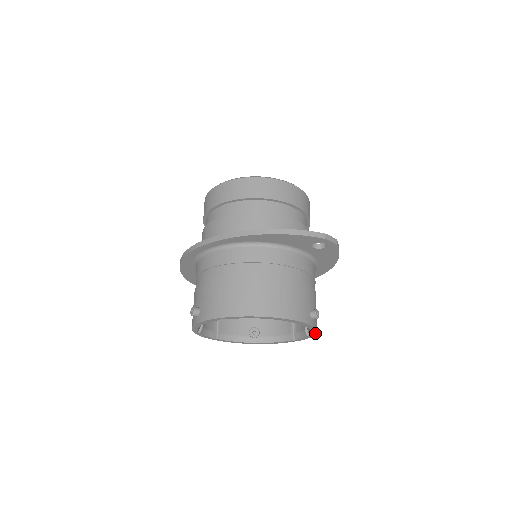
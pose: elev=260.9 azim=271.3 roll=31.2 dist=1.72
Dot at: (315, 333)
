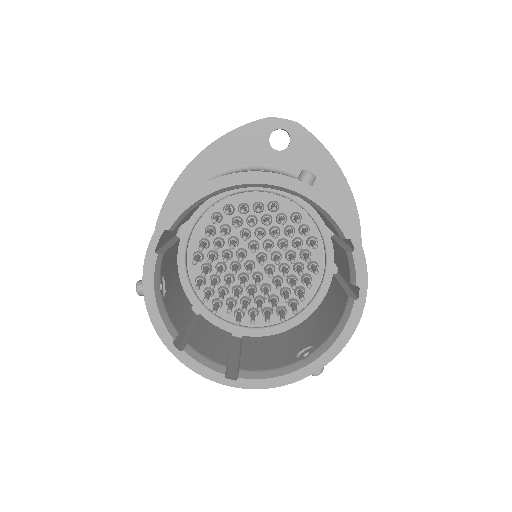
Dot at: (349, 226)
